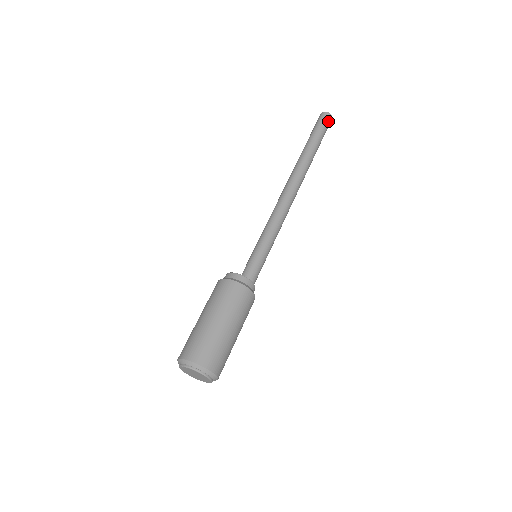
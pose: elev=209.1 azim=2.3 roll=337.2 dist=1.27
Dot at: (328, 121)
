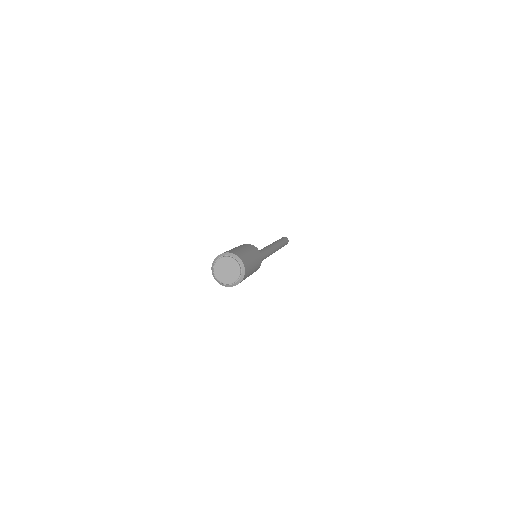
Dot at: (287, 243)
